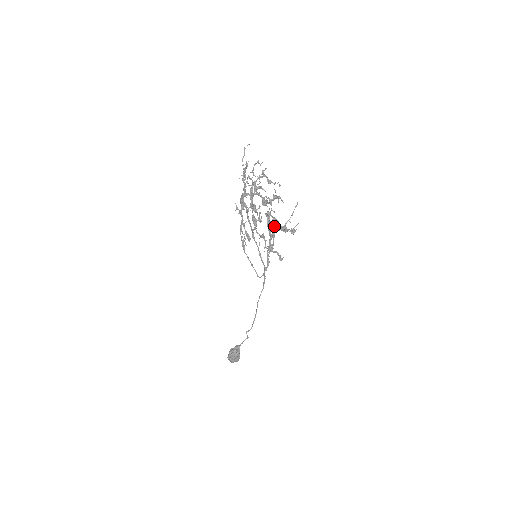
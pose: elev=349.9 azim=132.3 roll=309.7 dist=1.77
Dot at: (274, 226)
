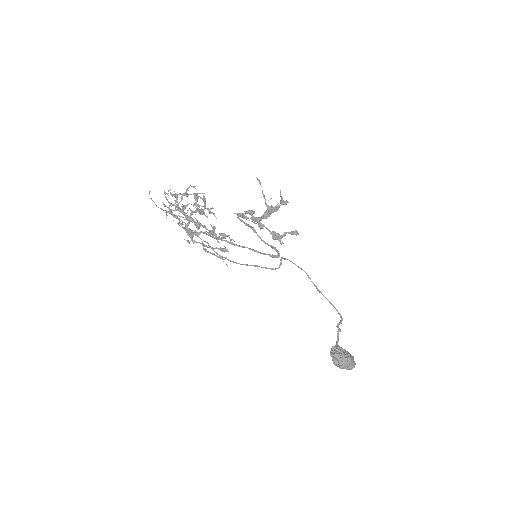
Dot at: (259, 218)
